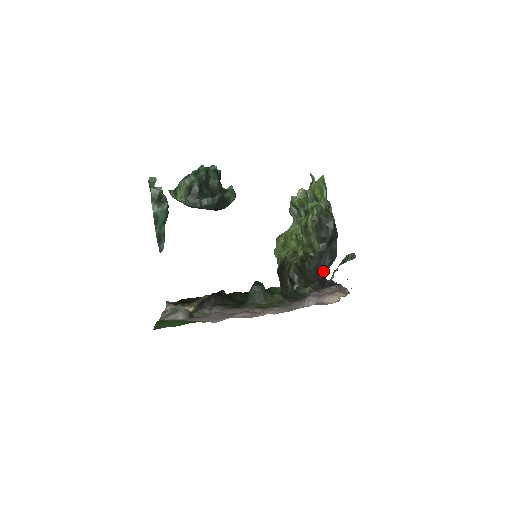
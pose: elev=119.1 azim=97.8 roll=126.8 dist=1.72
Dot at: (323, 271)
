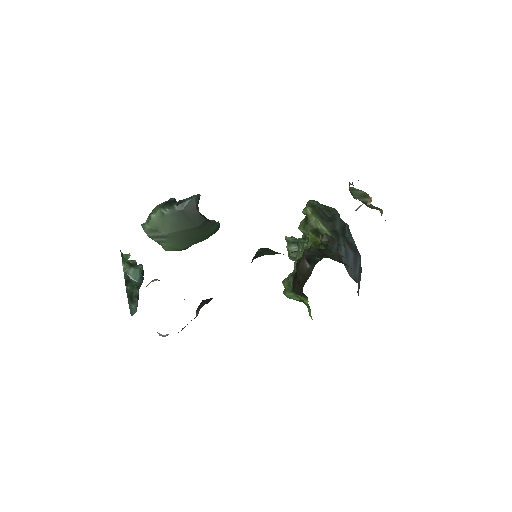
Dot at: occluded
